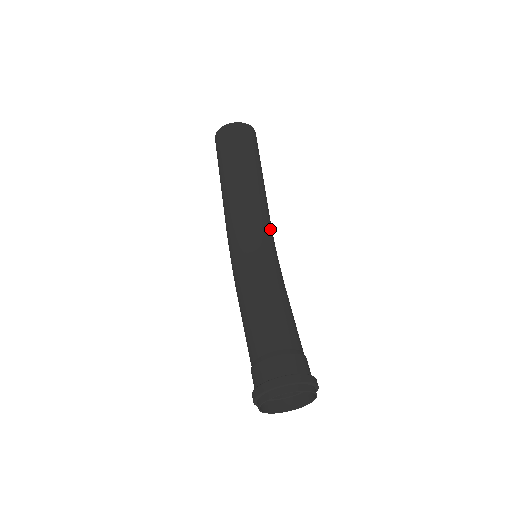
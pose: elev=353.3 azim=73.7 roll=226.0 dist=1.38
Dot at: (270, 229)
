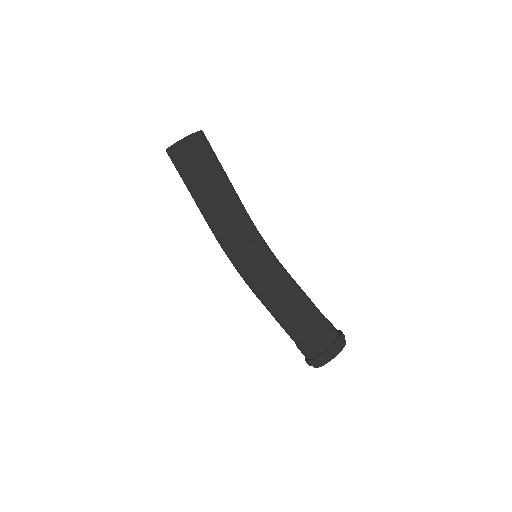
Dot at: occluded
